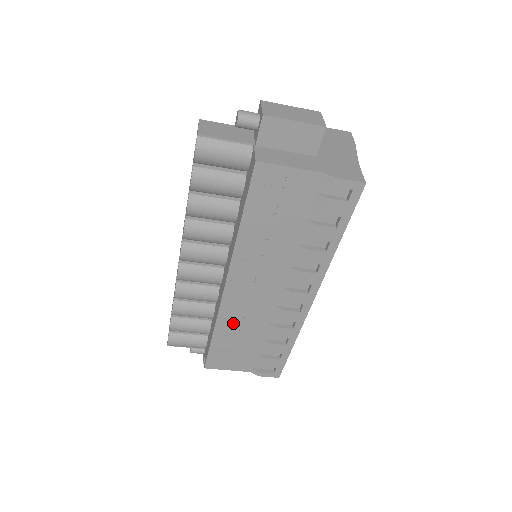
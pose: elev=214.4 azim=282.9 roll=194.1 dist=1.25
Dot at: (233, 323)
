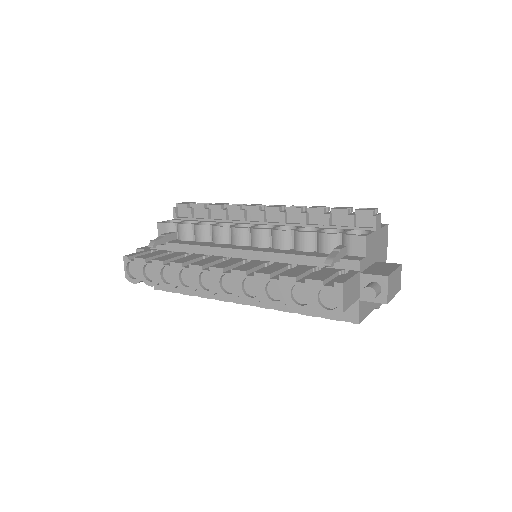
Dot at: occluded
